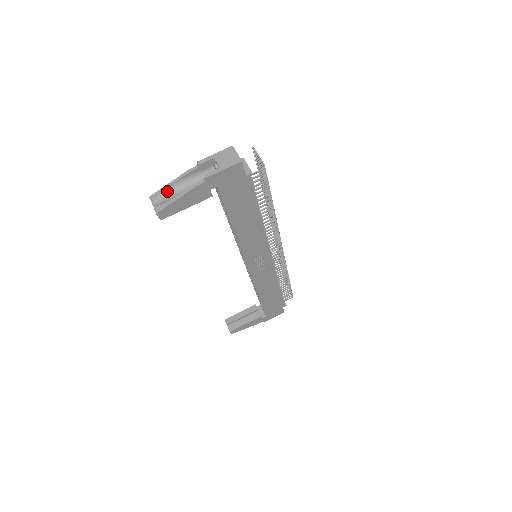
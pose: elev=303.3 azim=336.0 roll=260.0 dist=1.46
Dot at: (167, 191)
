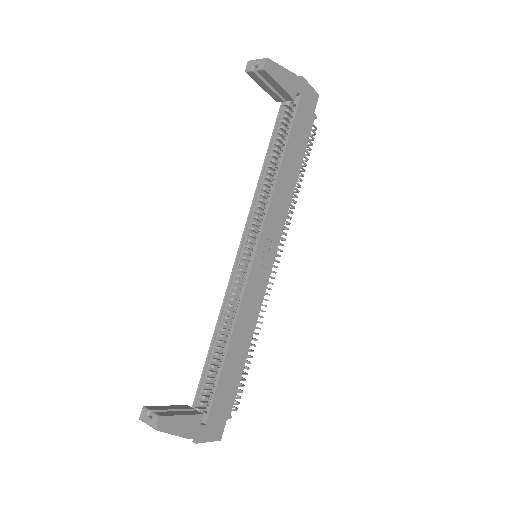
Dot at: occluded
